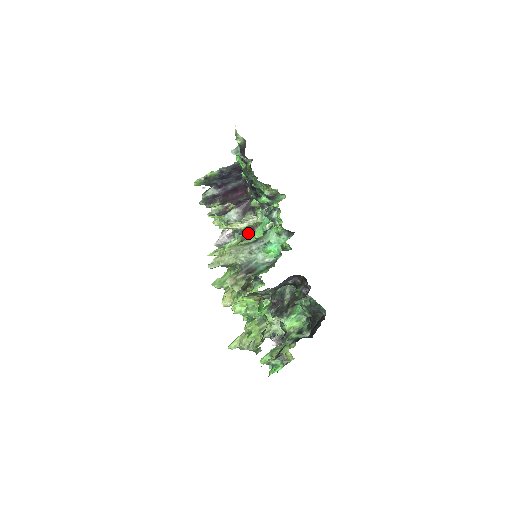
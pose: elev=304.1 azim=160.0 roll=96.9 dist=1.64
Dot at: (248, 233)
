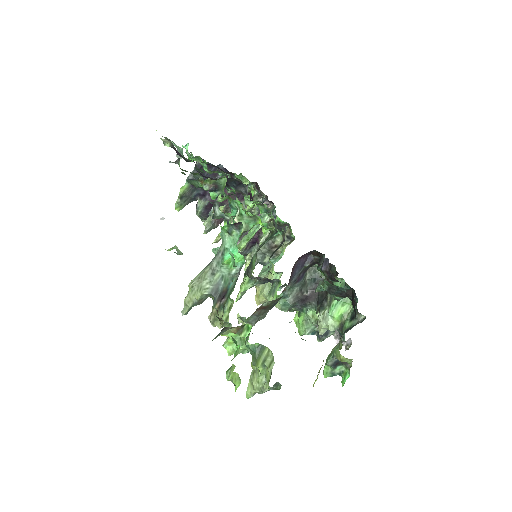
Dot at: occluded
